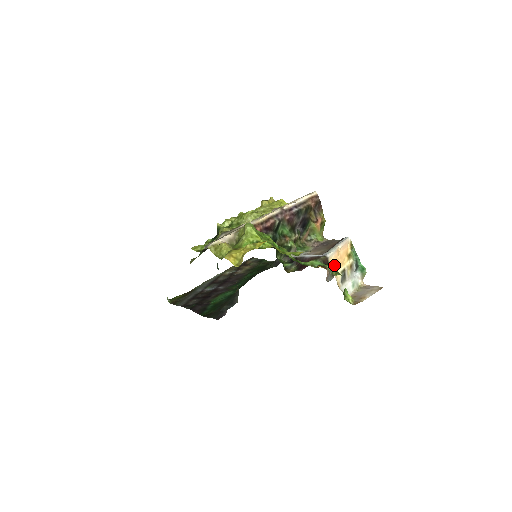
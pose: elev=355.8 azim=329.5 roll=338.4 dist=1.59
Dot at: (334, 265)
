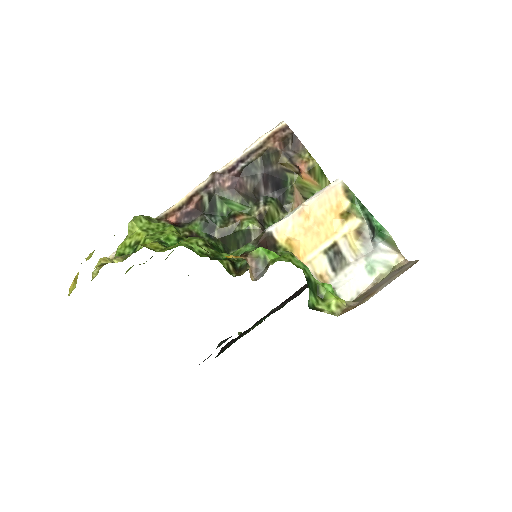
Dot at: (292, 243)
